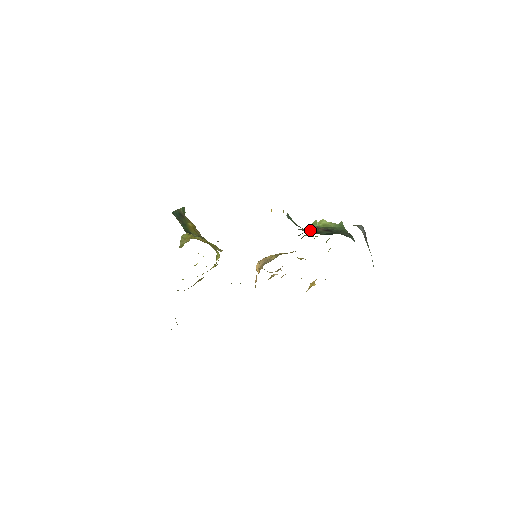
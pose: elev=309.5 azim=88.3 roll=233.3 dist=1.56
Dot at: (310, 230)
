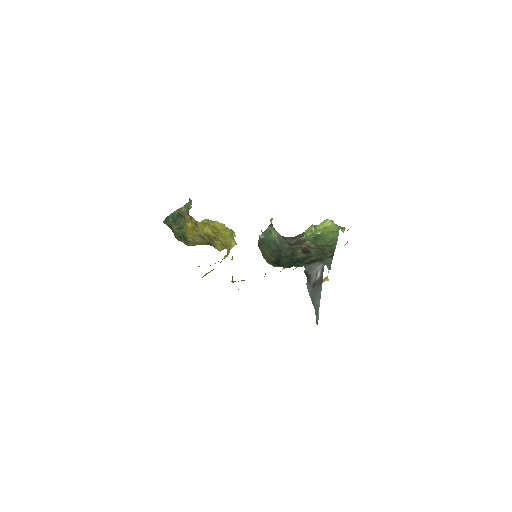
Dot at: (288, 249)
